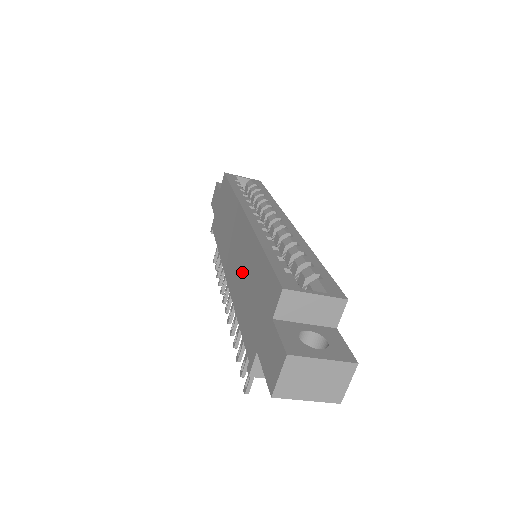
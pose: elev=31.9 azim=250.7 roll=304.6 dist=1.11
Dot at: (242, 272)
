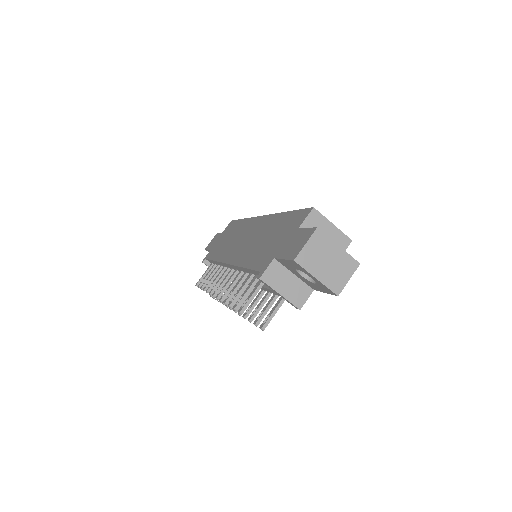
Dot at: (255, 241)
